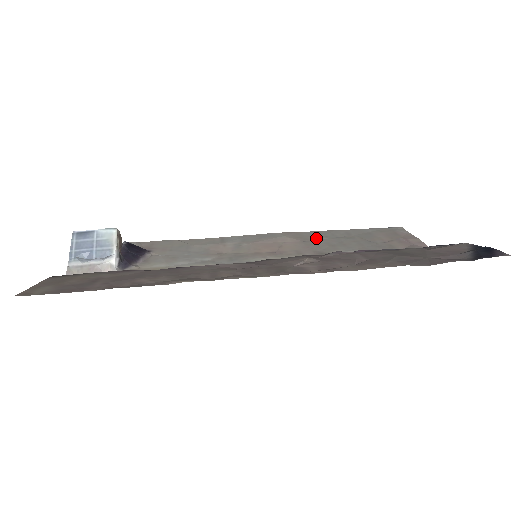
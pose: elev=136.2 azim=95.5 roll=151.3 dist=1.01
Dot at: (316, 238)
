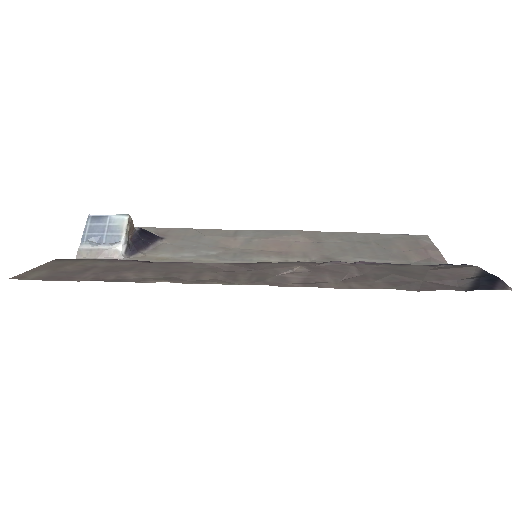
Dot at: (330, 240)
